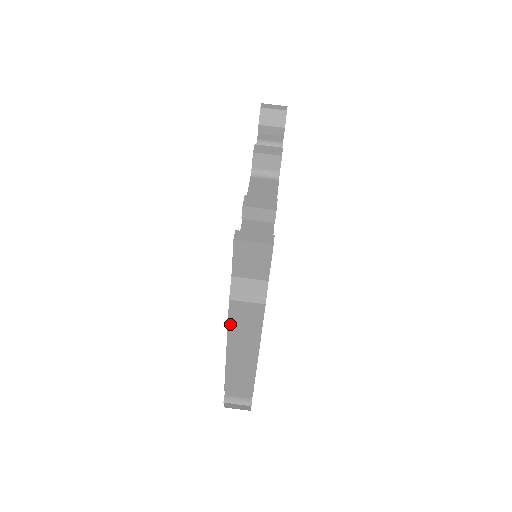
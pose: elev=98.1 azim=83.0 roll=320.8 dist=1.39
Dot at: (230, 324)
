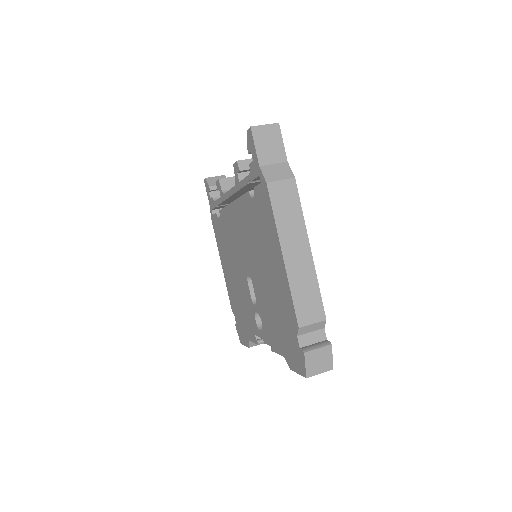
Dot at: (275, 215)
